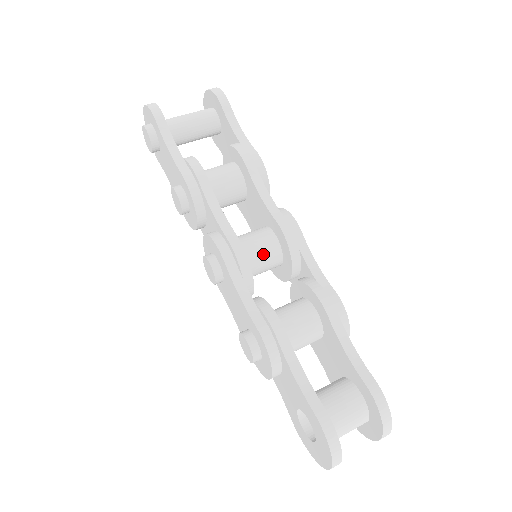
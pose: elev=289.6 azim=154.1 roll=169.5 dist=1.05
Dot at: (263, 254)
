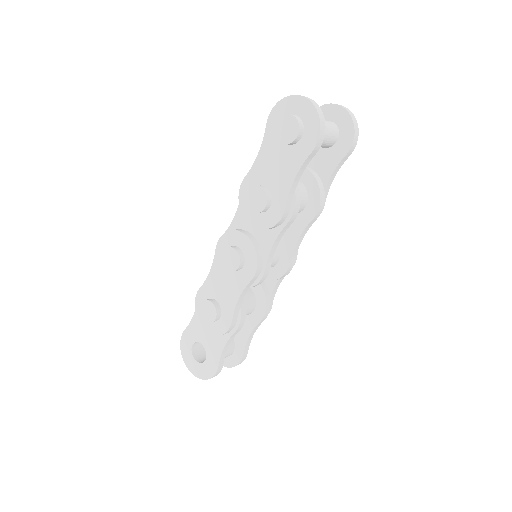
Dot at: occluded
